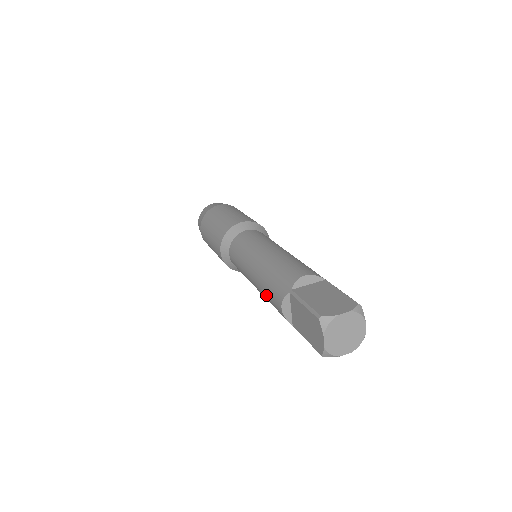
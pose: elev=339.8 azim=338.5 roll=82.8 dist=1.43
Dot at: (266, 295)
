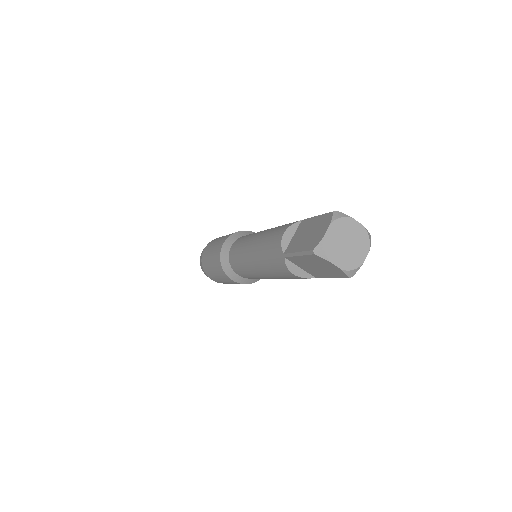
Dot at: (279, 276)
